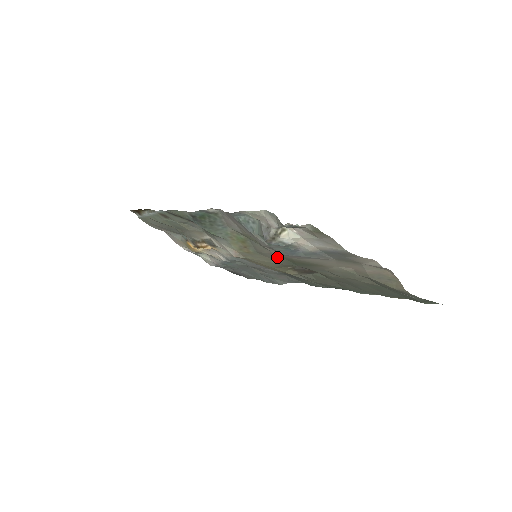
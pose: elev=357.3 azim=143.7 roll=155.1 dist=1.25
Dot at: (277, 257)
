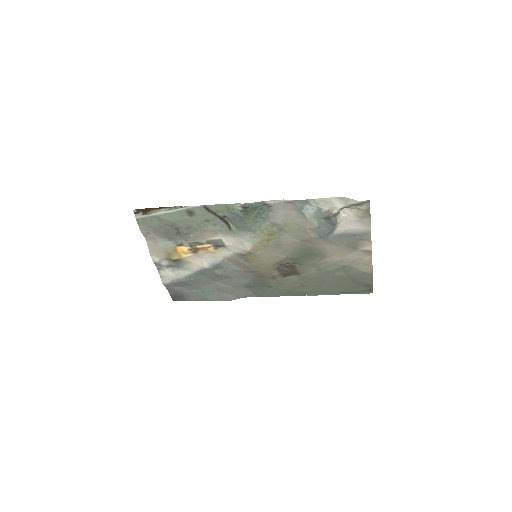
Dot at: (296, 246)
